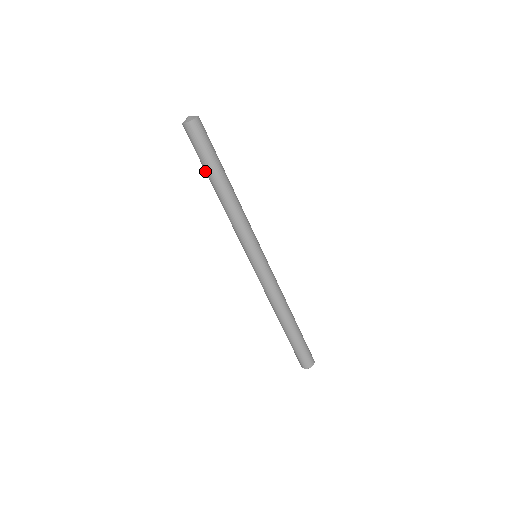
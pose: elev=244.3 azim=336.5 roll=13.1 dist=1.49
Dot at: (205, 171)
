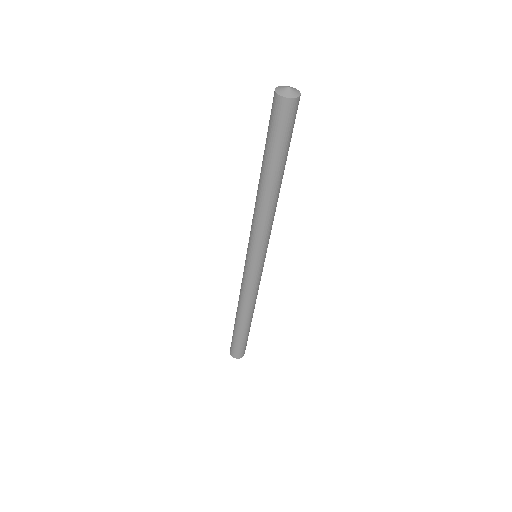
Dot at: (264, 156)
